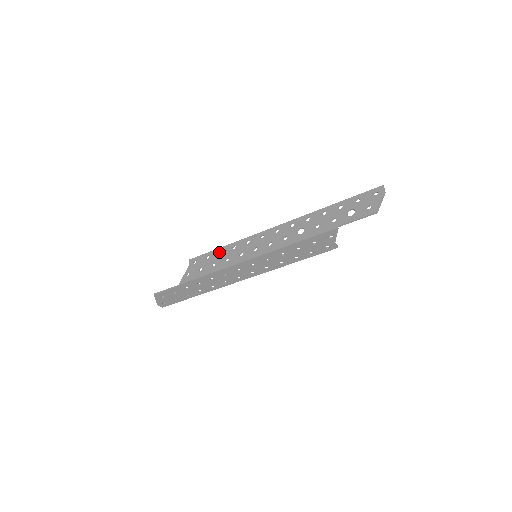
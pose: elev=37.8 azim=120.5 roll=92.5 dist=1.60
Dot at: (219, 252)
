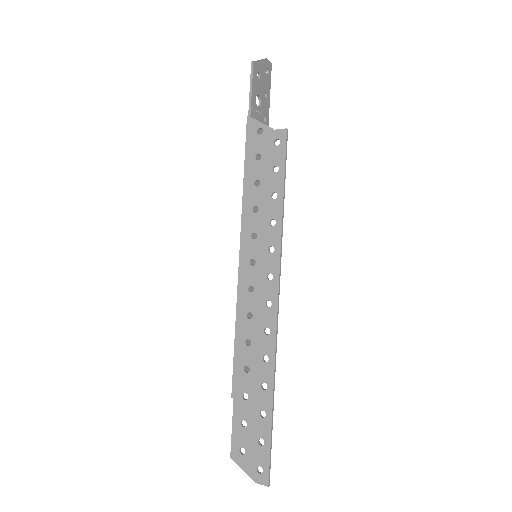
Dot at: occluded
